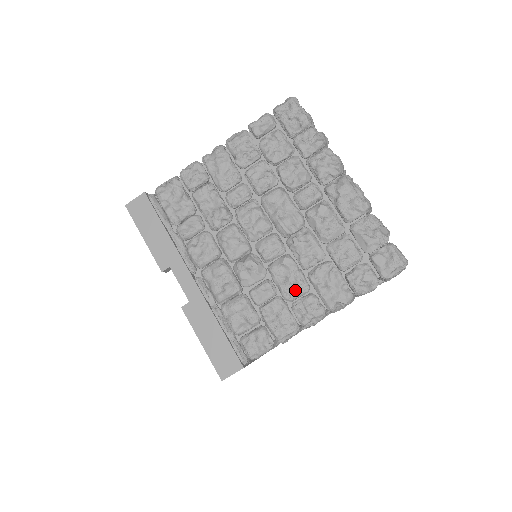
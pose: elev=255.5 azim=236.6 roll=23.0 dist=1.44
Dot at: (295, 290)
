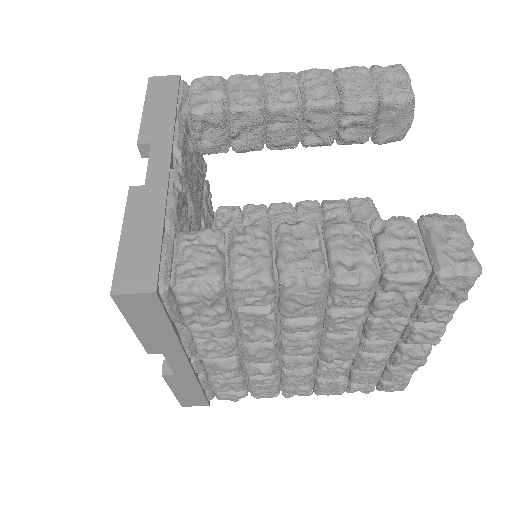
Dot at: (297, 386)
